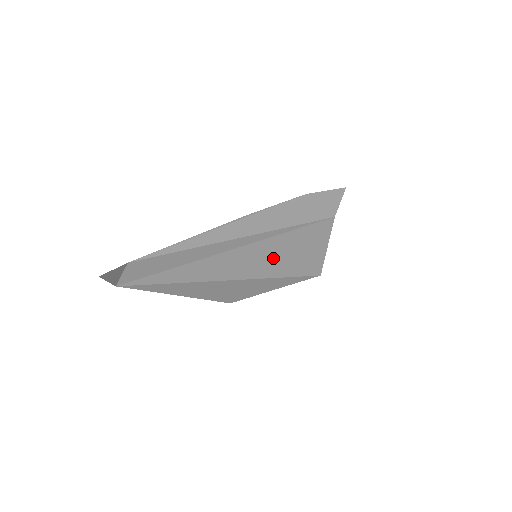
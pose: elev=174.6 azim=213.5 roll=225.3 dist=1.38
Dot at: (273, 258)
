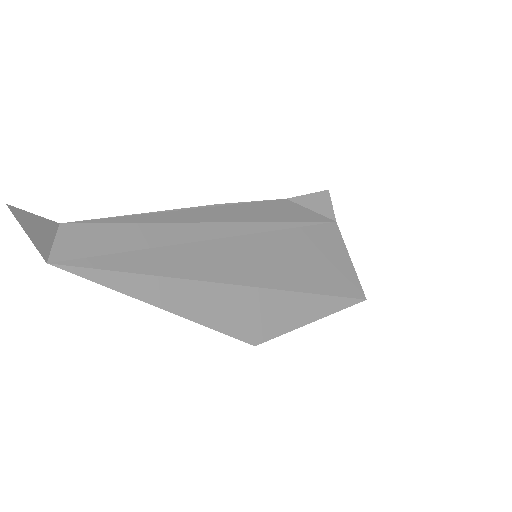
Dot at: (282, 262)
